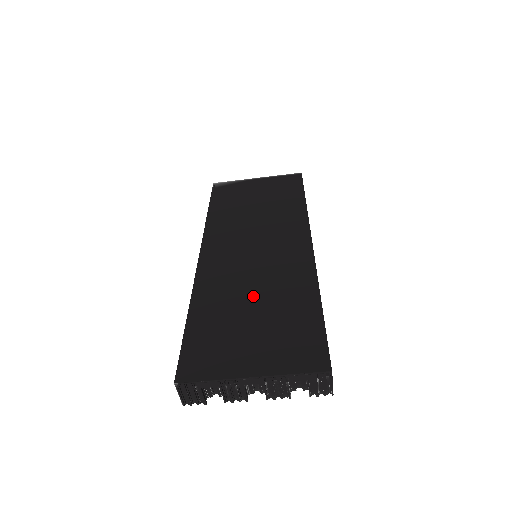
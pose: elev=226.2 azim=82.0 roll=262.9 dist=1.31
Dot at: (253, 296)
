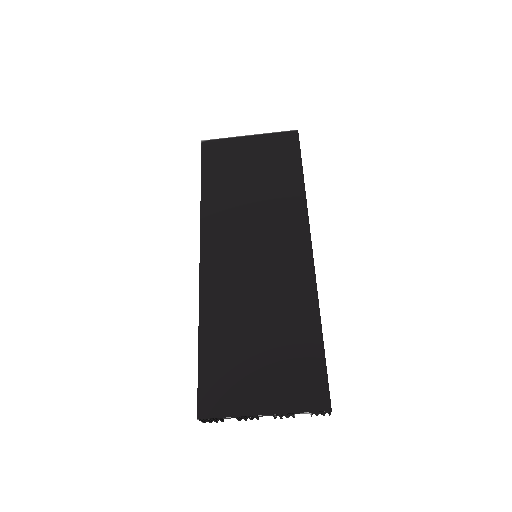
Dot at: (258, 318)
